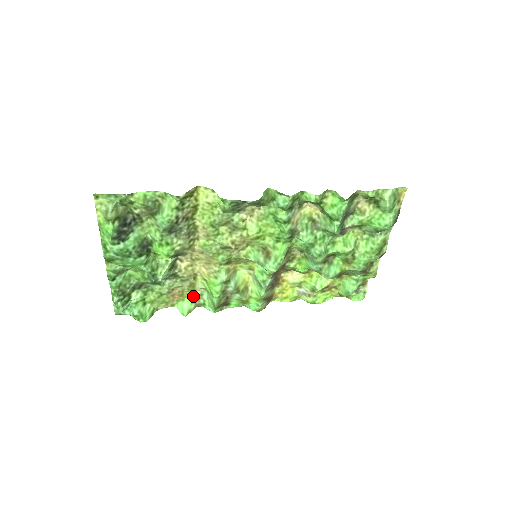
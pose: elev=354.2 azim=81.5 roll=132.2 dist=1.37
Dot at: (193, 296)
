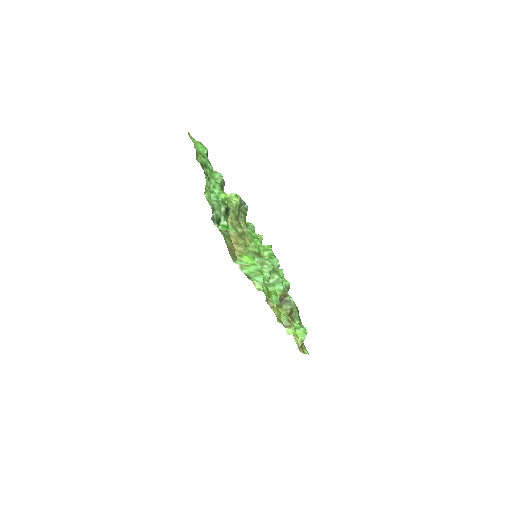
Dot at: occluded
